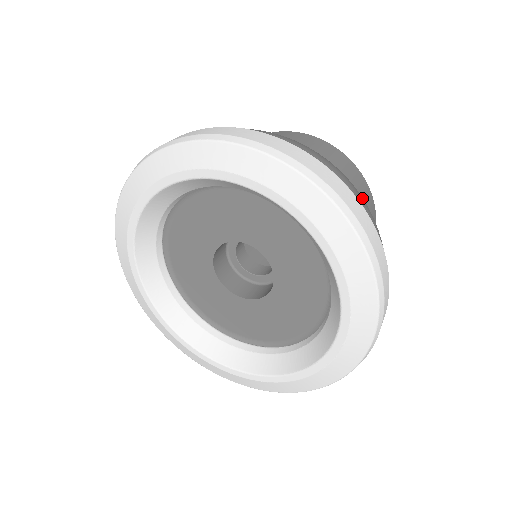
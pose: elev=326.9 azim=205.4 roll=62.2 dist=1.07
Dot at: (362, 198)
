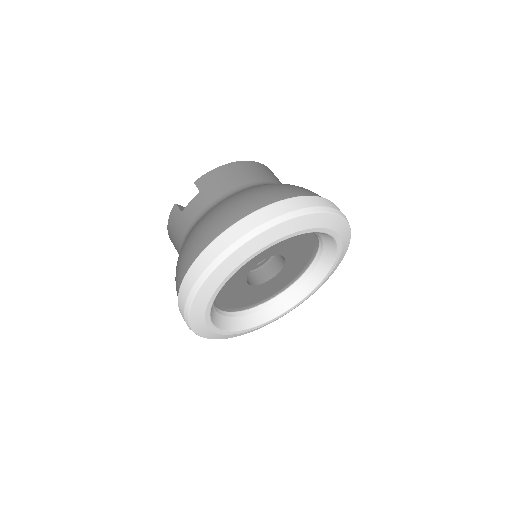
Dot at: occluded
